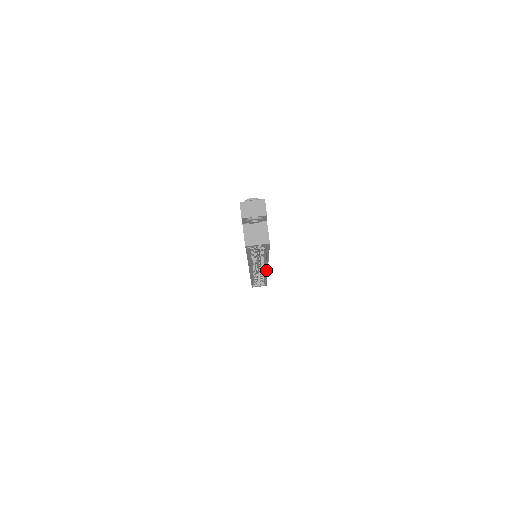
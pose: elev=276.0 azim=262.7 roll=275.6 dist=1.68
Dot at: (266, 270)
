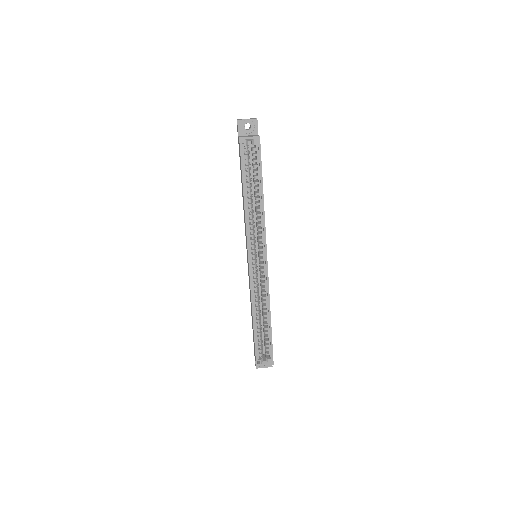
Dot at: (266, 262)
